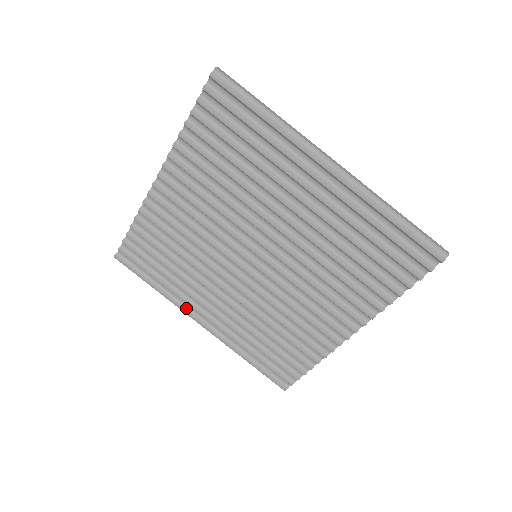
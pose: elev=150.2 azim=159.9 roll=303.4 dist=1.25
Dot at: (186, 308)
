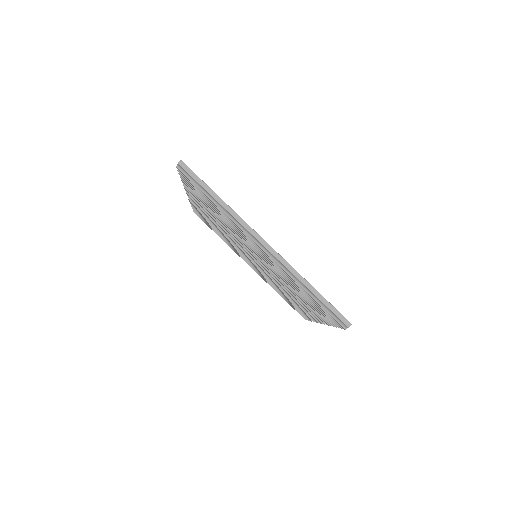
Dot at: occluded
